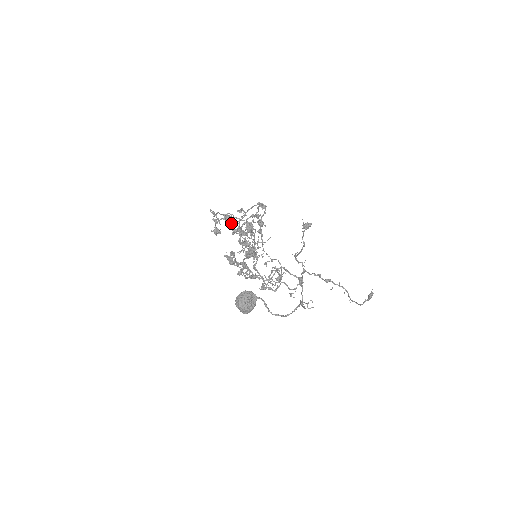
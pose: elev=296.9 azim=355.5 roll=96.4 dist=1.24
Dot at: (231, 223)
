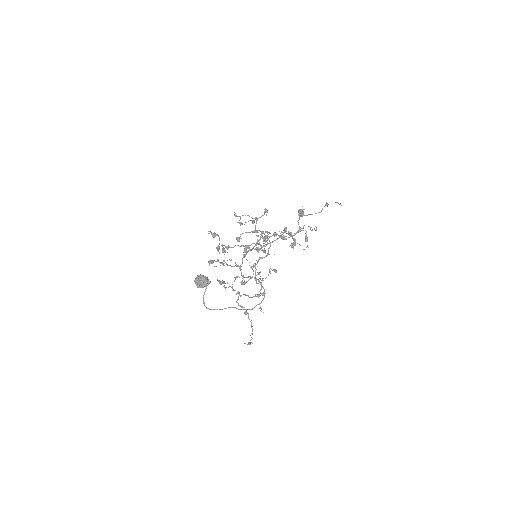
Dot at: (299, 212)
